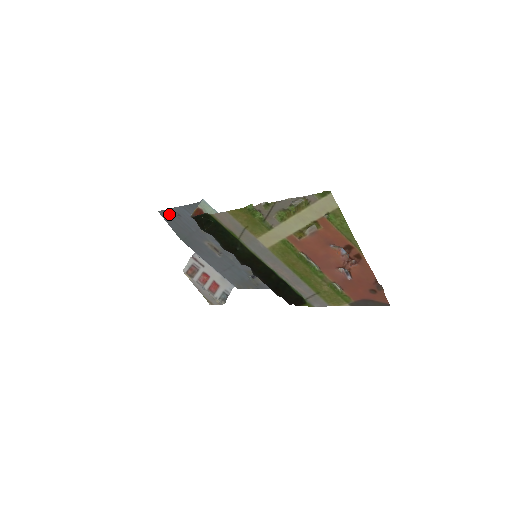
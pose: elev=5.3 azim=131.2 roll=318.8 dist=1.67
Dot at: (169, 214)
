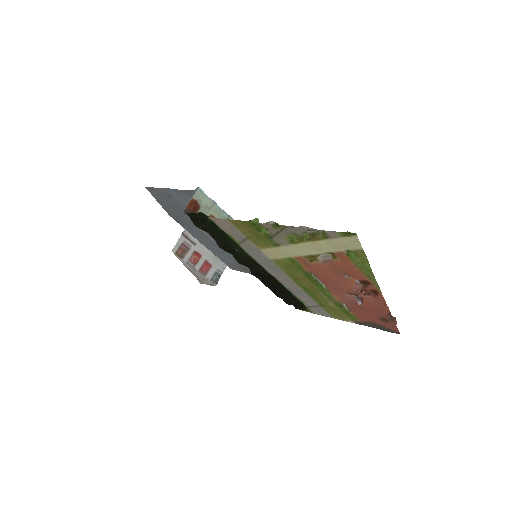
Dot at: (158, 192)
